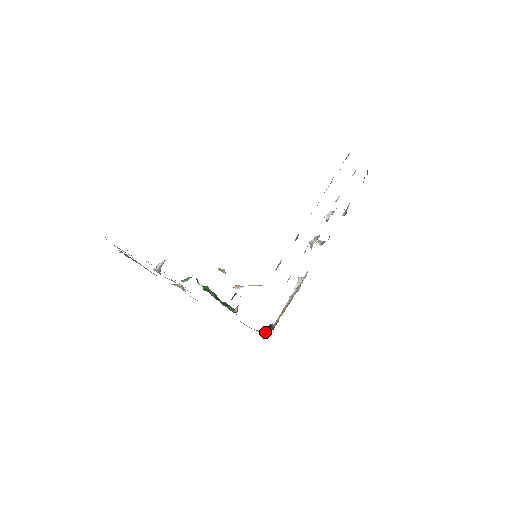
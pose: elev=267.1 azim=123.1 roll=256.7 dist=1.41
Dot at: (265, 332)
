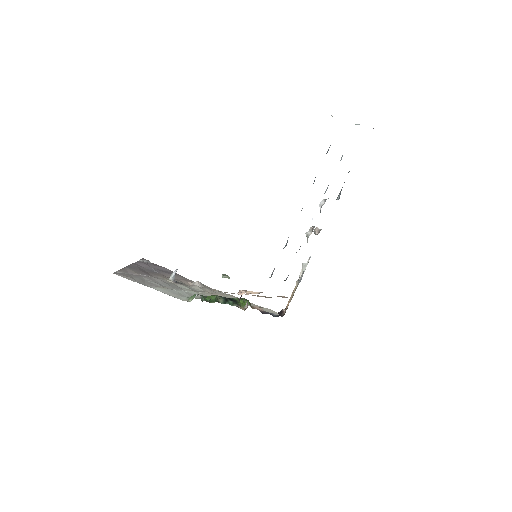
Dot at: occluded
